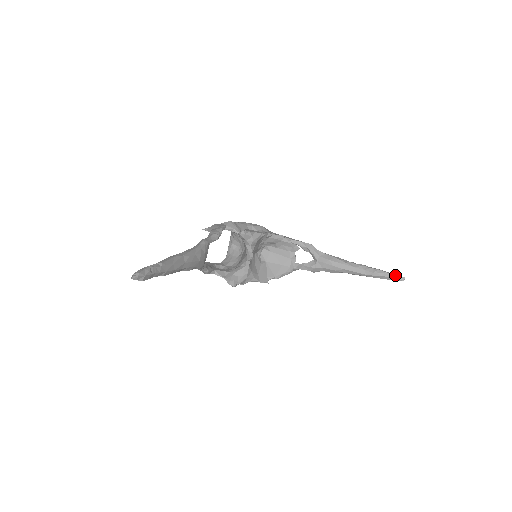
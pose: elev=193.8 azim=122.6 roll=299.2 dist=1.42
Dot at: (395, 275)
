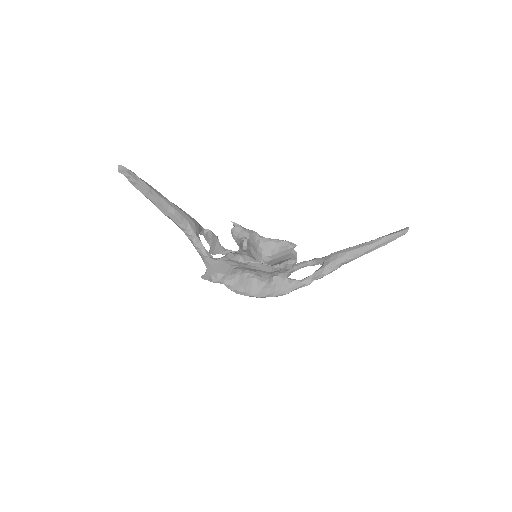
Dot at: (398, 231)
